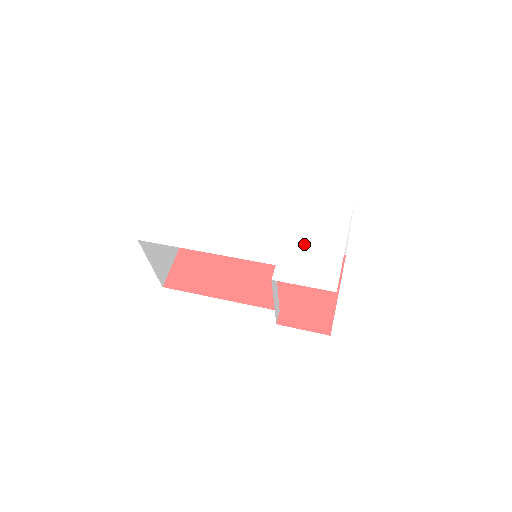
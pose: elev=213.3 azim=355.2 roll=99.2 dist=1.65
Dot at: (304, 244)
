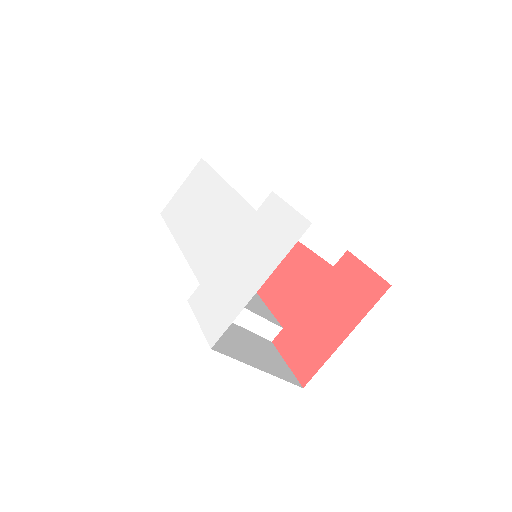
Dot at: (232, 268)
